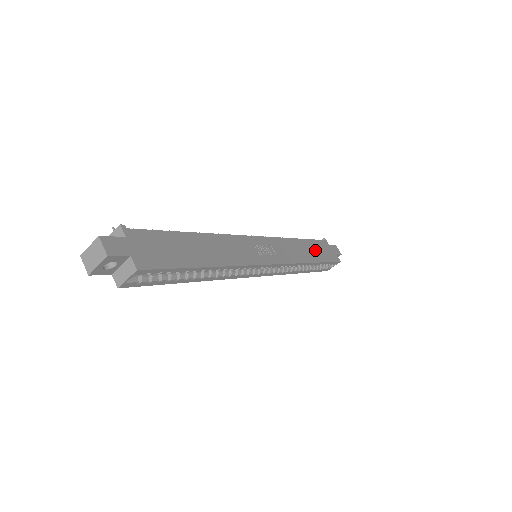
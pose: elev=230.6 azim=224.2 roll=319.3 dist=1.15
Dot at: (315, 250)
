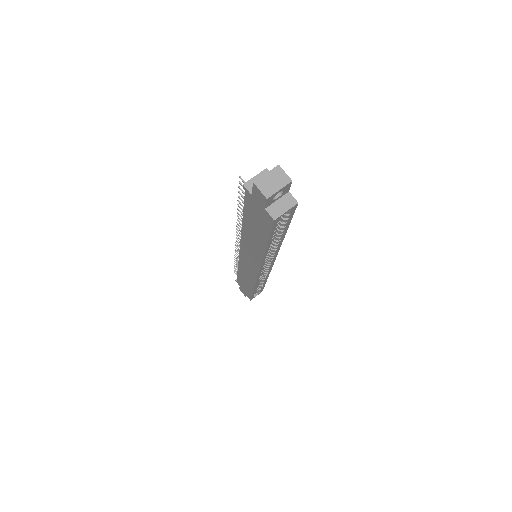
Dot at: occluded
